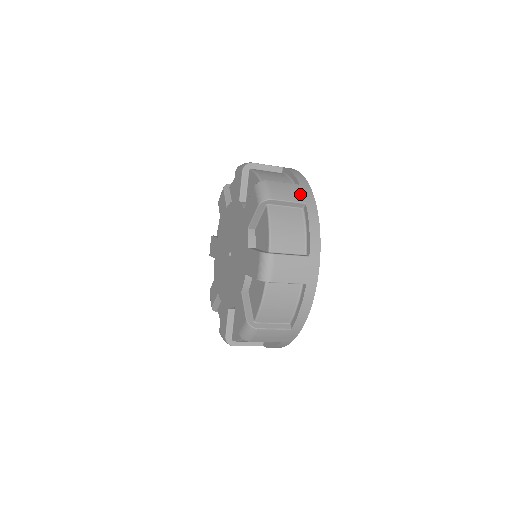
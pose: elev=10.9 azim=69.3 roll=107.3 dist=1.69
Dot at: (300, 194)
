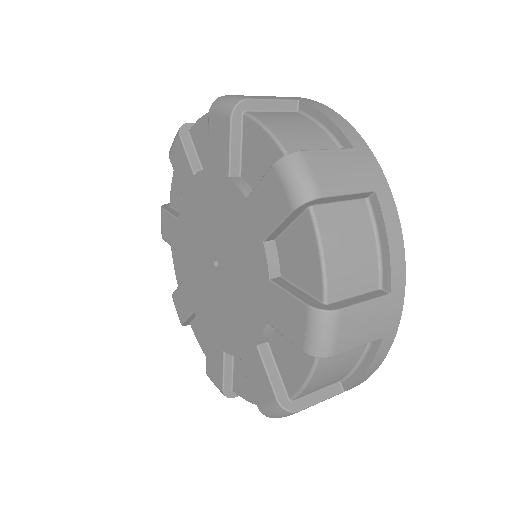
Dot at: (382, 323)
